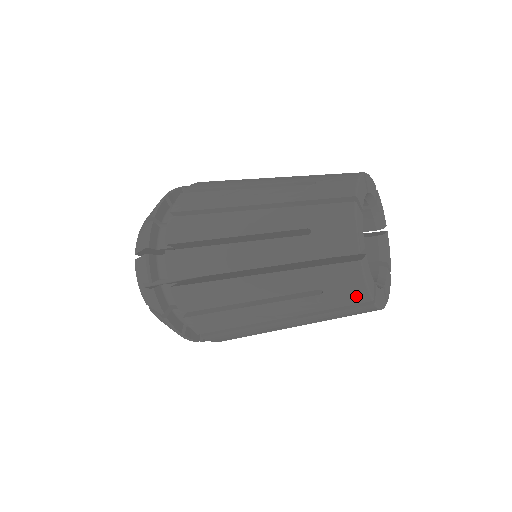
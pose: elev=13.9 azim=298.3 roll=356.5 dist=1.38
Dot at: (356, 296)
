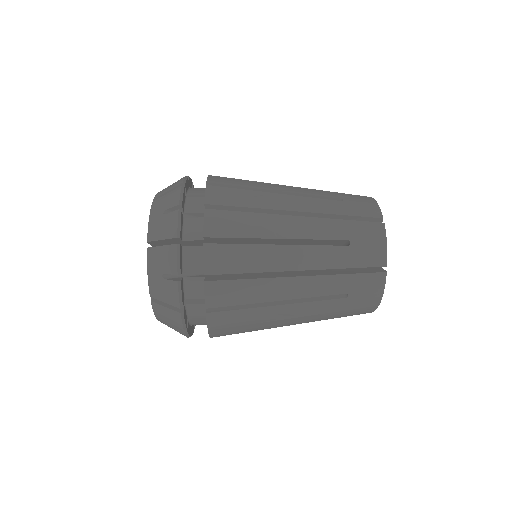
Dot at: occluded
